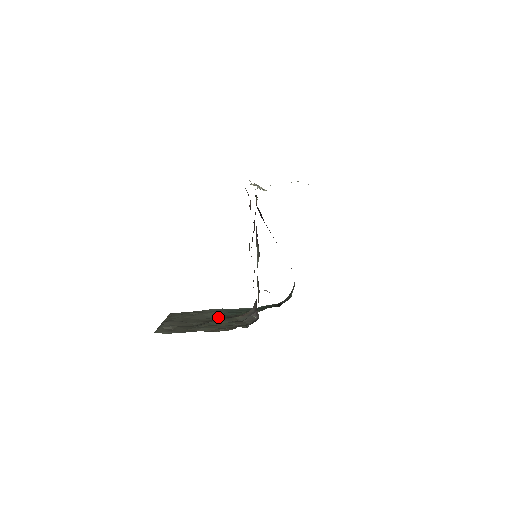
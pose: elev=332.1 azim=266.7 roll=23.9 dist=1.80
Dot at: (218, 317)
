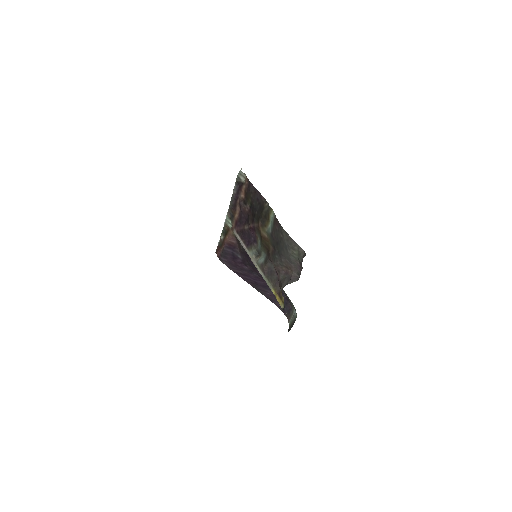
Dot at: occluded
